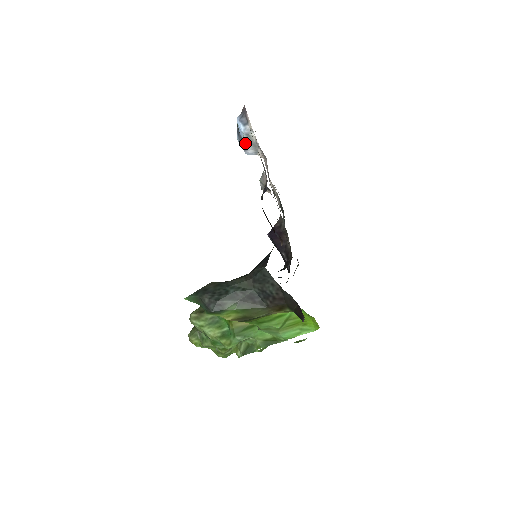
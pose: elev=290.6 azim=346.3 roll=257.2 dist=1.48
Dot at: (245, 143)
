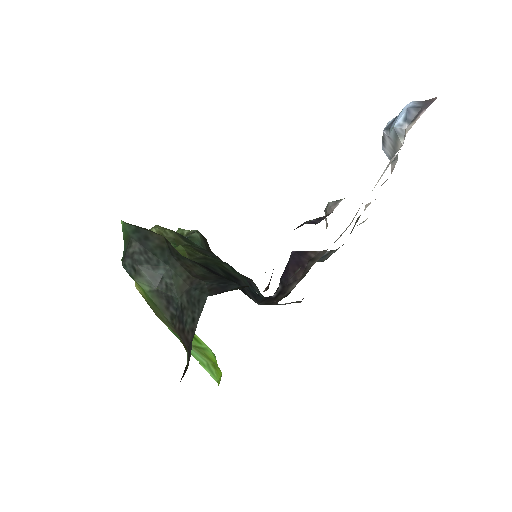
Dot at: (388, 138)
